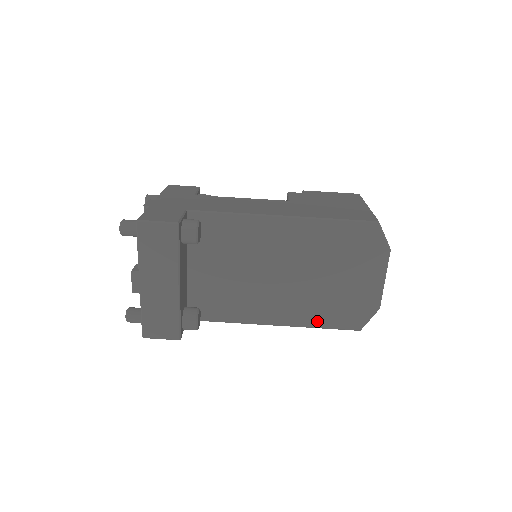
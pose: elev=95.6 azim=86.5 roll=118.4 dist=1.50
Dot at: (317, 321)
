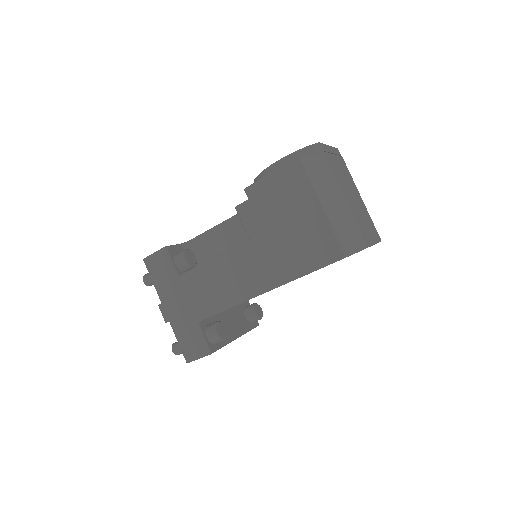
Dot at: occluded
